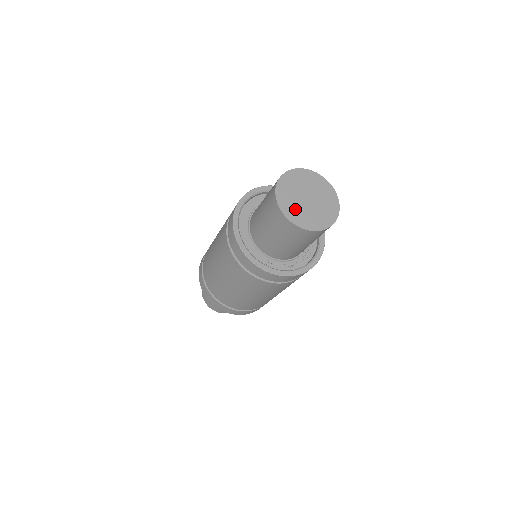
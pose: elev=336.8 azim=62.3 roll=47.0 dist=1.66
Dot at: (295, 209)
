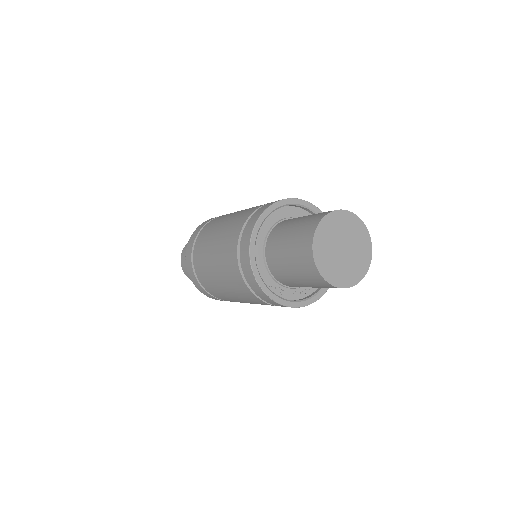
Dot at: (330, 263)
